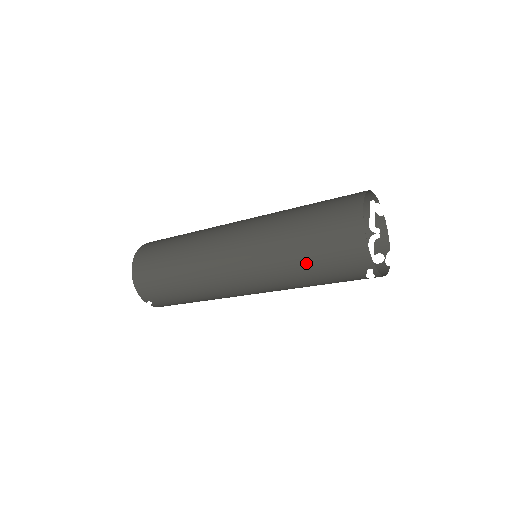
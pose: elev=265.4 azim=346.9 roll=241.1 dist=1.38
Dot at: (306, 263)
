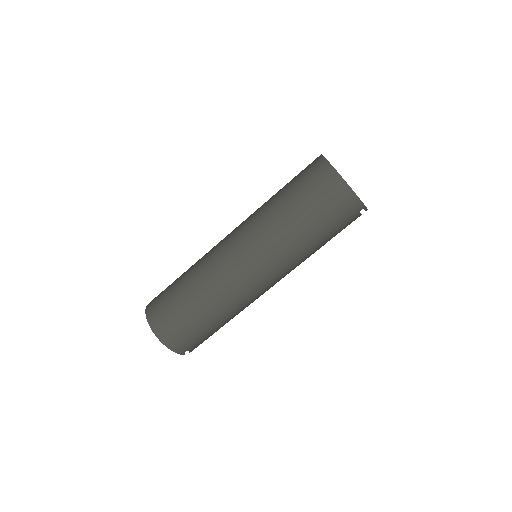
Dot at: (314, 235)
